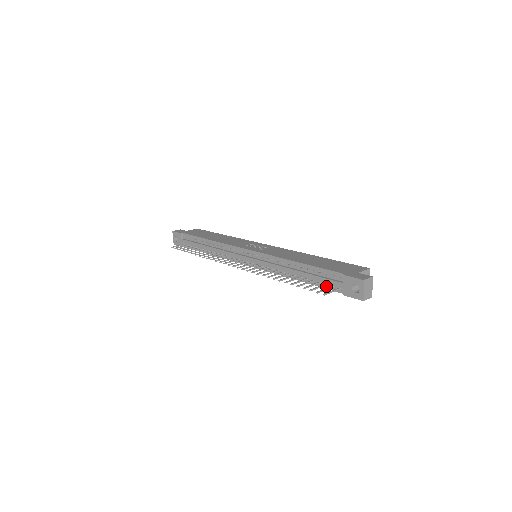
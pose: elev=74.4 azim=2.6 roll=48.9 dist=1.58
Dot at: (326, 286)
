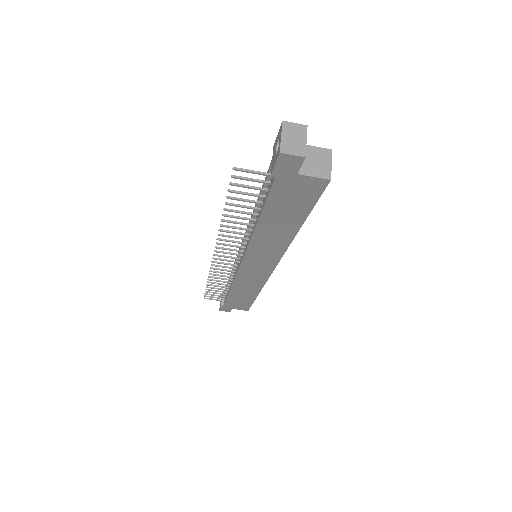
Dot at: (267, 192)
